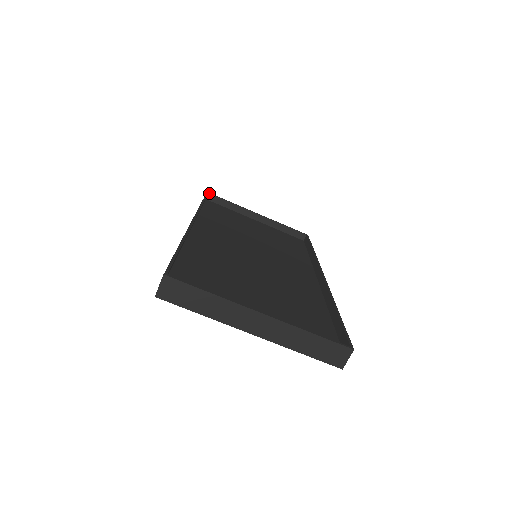
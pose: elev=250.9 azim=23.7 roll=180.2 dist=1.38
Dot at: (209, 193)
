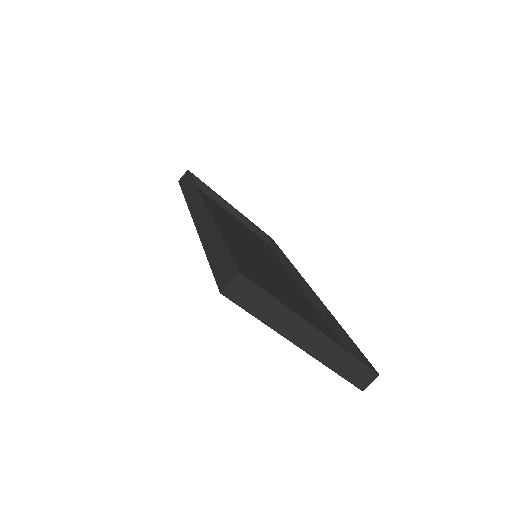
Dot at: (190, 172)
